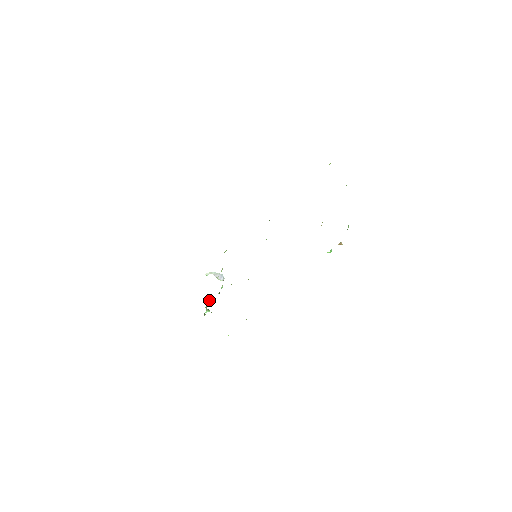
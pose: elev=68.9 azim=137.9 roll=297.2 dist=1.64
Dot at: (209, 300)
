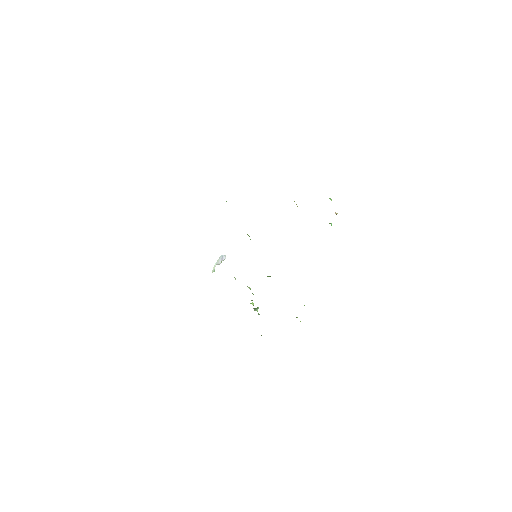
Dot at: (250, 303)
